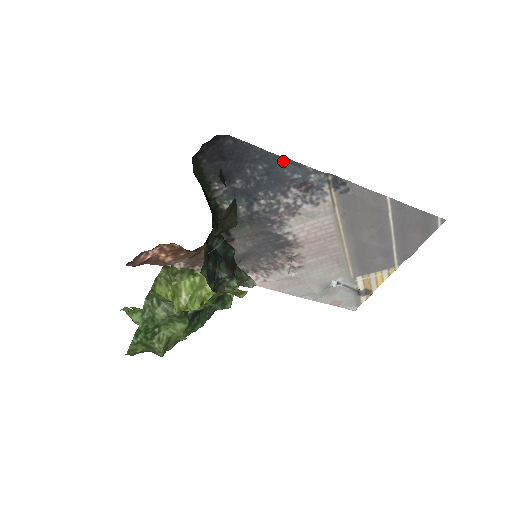
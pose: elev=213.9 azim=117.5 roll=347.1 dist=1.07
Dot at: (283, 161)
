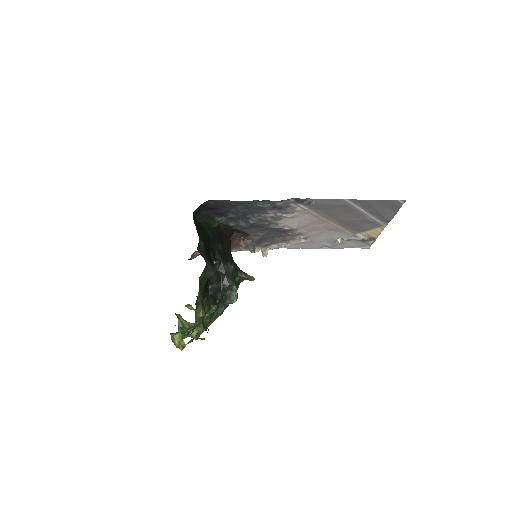
Dot at: (252, 202)
